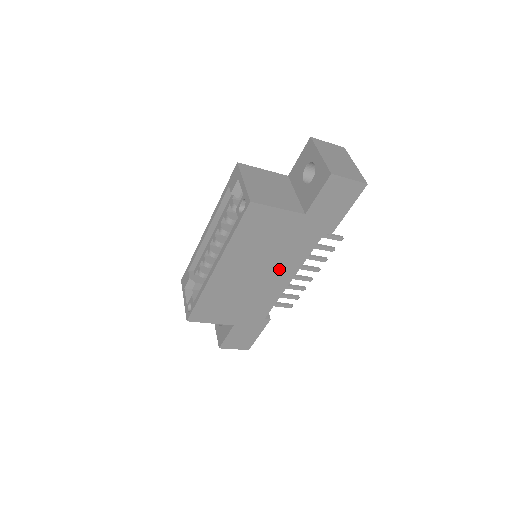
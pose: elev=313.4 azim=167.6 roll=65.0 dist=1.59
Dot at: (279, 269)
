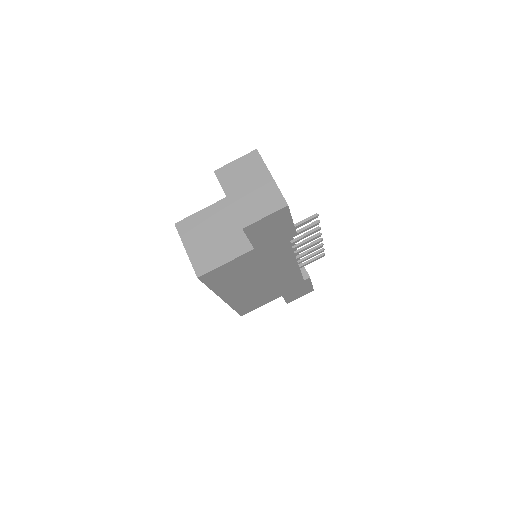
Dot at: (277, 268)
